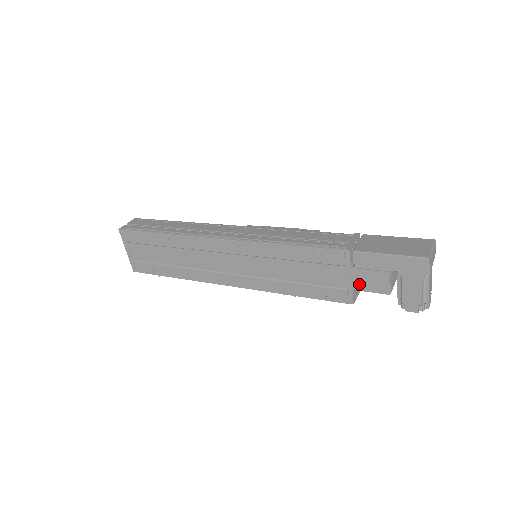
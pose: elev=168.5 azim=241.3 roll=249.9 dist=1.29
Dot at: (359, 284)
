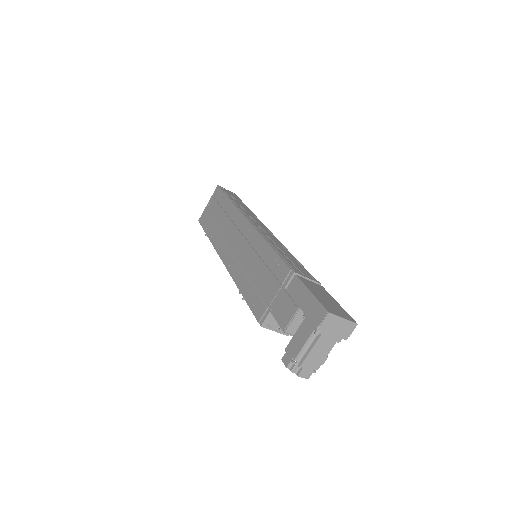
Dot at: (276, 308)
